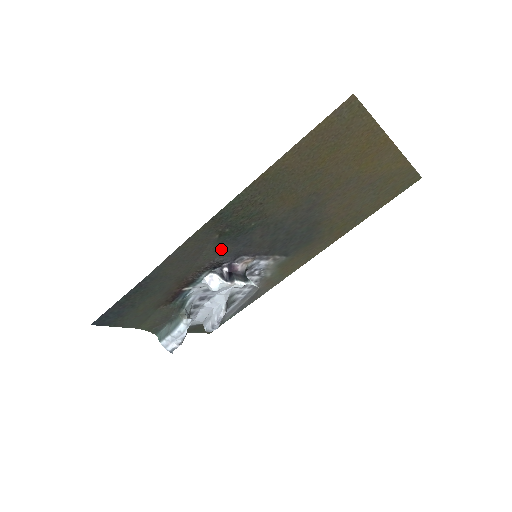
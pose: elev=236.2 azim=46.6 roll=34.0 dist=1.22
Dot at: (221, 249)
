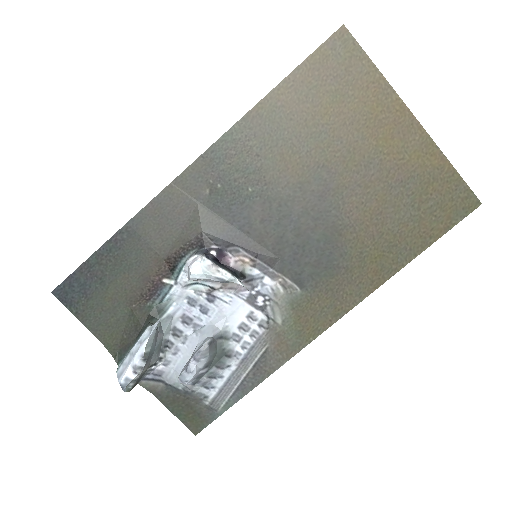
Dot at: (212, 219)
